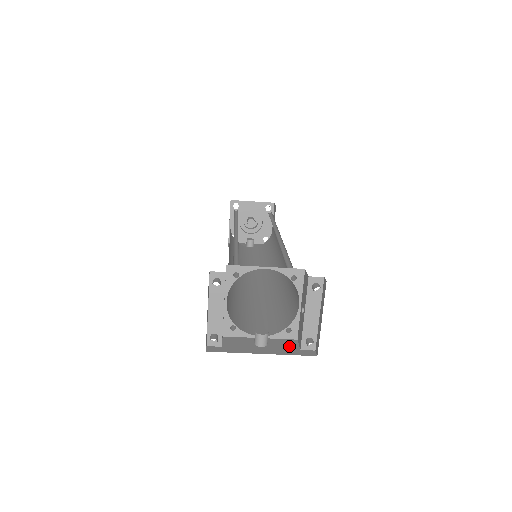
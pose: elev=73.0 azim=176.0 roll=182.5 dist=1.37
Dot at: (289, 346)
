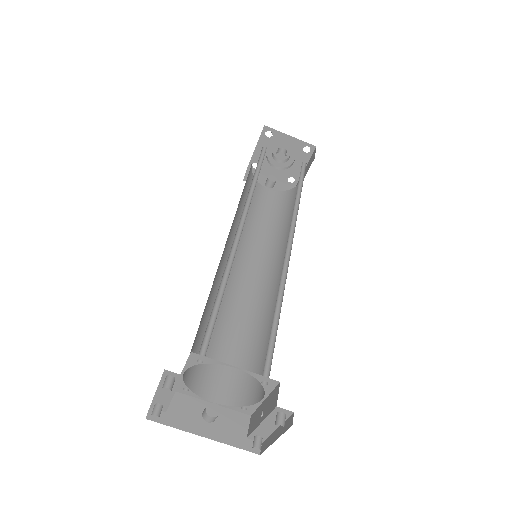
Dot at: (237, 428)
